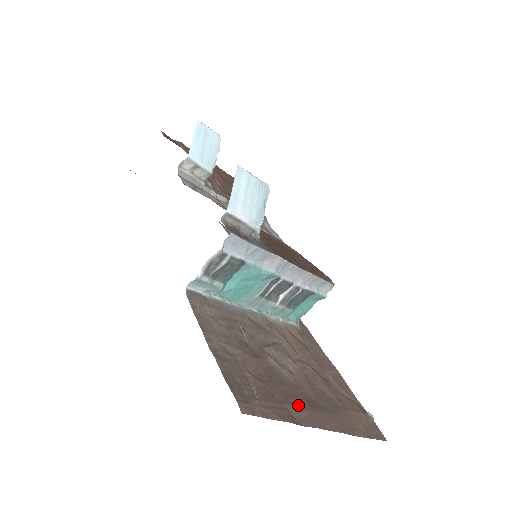
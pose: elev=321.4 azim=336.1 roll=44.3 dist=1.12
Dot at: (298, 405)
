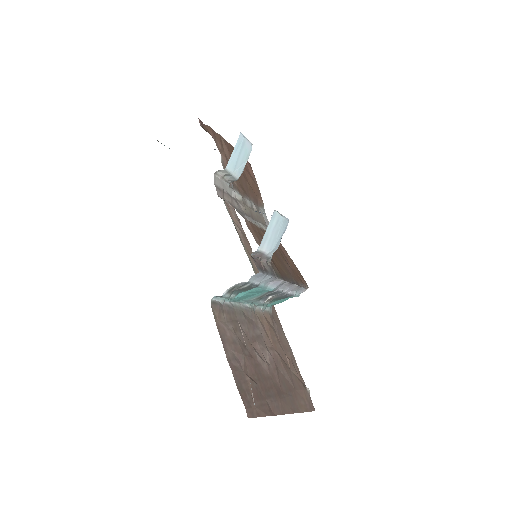
Dot at: (273, 397)
